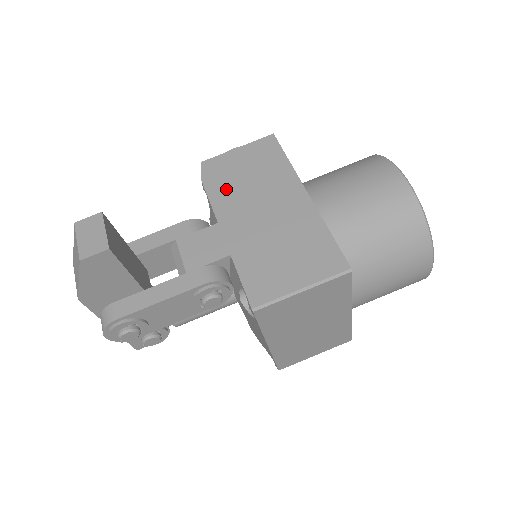
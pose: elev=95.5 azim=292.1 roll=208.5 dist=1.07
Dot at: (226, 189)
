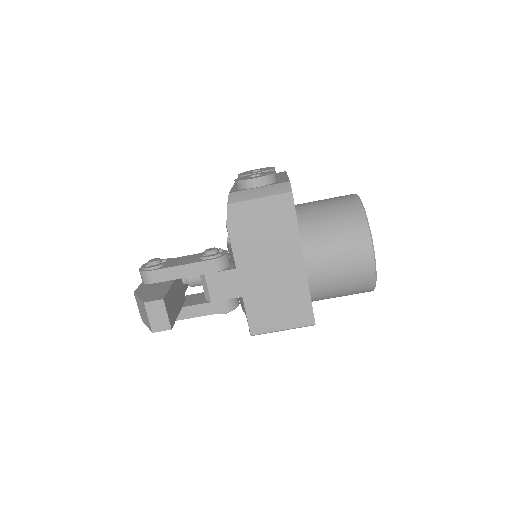
Dot at: (245, 240)
